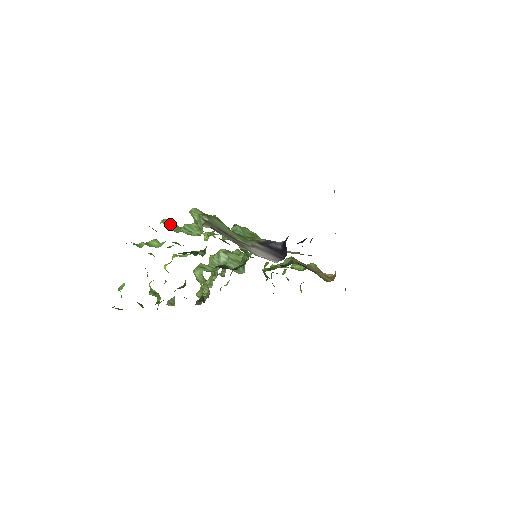
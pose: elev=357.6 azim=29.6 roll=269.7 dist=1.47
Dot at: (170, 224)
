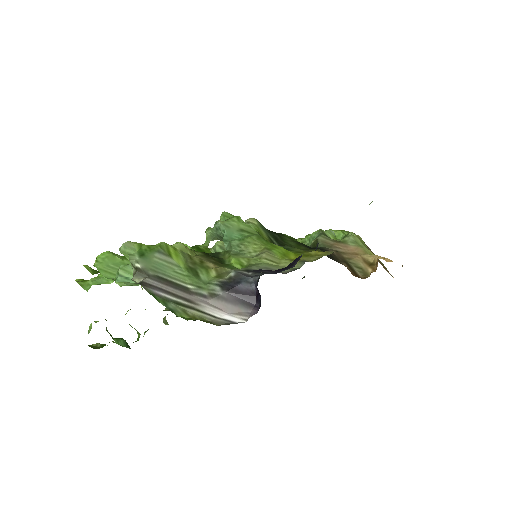
Dot at: (107, 263)
